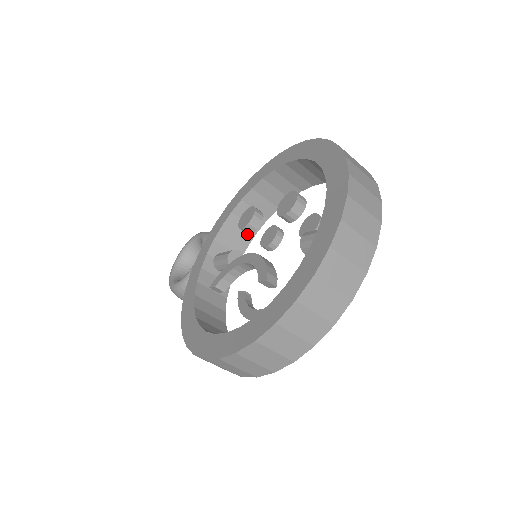
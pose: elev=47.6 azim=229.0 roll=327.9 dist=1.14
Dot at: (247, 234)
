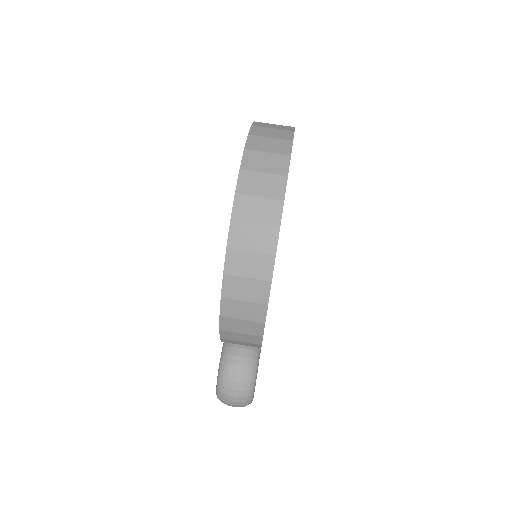
Dot at: occluded
